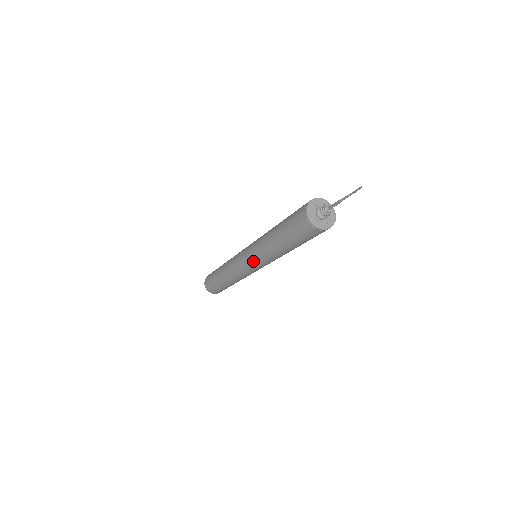
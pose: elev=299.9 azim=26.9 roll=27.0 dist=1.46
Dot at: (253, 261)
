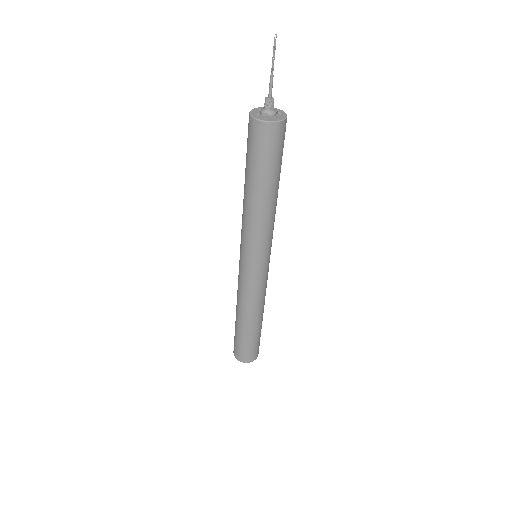
Dot at: (241, 242)
